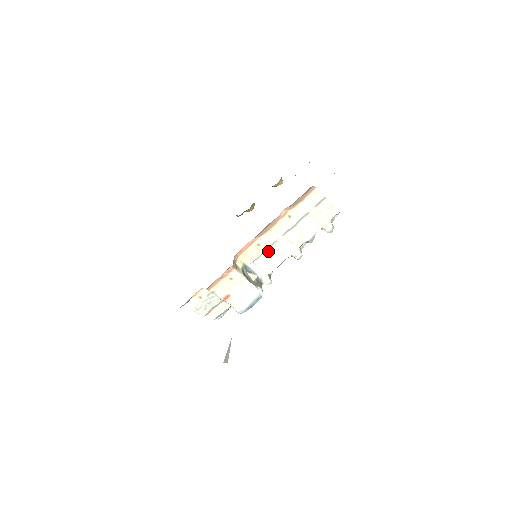
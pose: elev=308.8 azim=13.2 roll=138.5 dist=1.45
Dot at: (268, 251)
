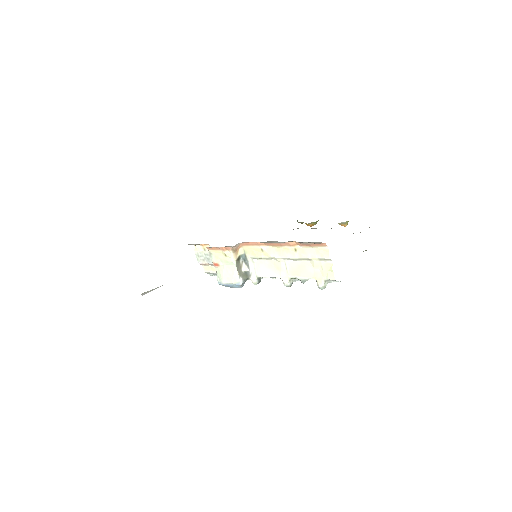
Dot at: (267, 260)
